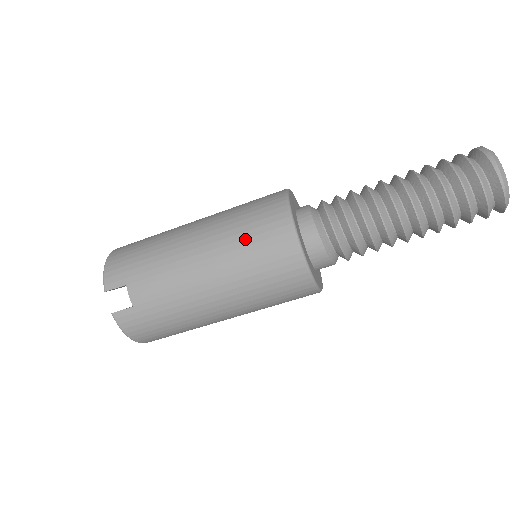
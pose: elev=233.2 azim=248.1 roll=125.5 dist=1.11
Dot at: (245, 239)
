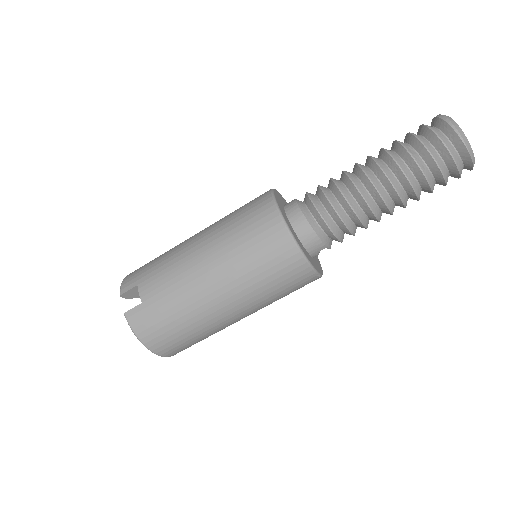
Dot at: (235, 223)
